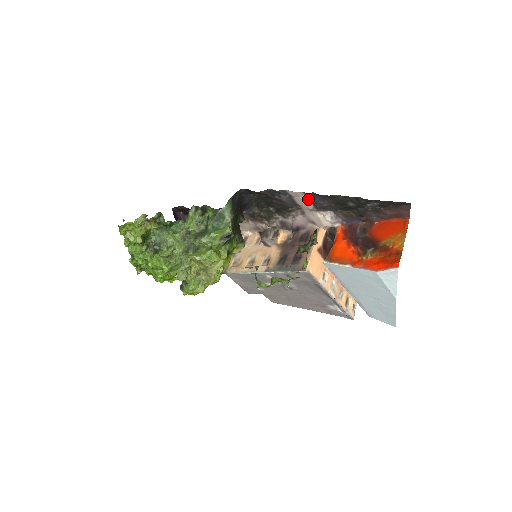
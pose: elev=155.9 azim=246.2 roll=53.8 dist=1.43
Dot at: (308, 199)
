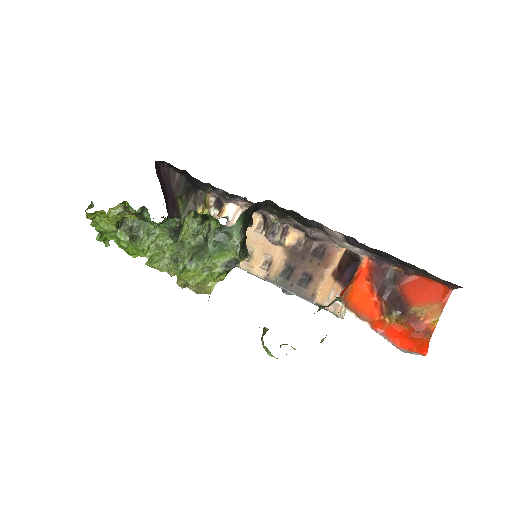
Dot at: (342, 234)
